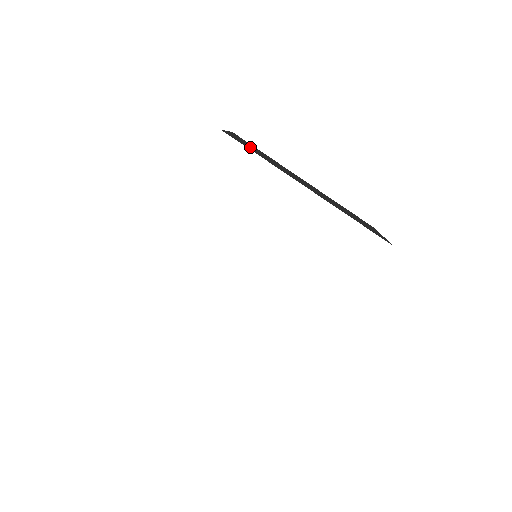
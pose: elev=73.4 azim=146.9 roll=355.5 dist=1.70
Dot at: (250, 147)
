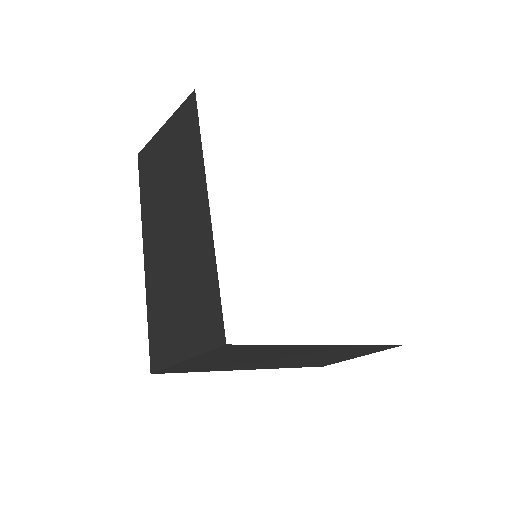
Dot at: occluded
